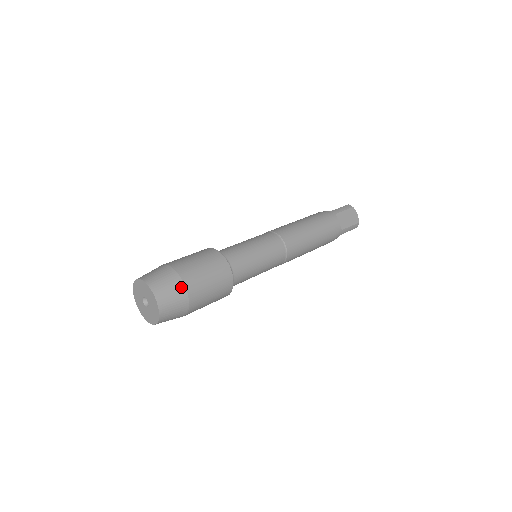
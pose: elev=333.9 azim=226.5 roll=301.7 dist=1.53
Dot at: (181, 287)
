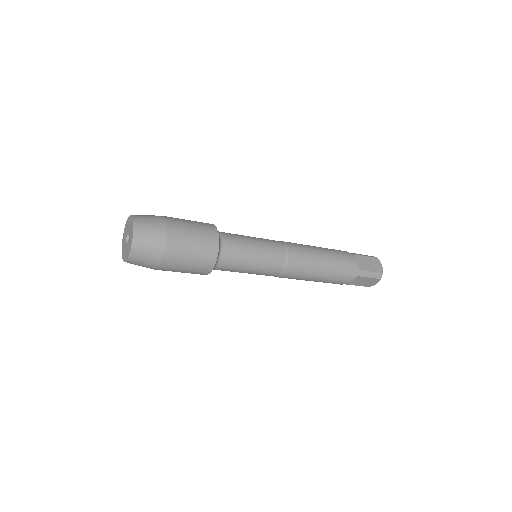
Dot at: (162, 226)
